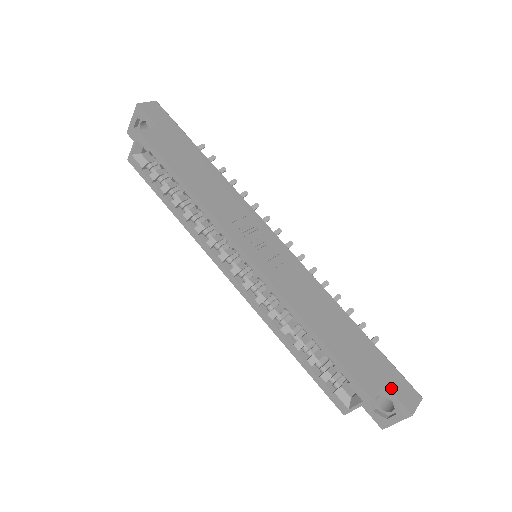
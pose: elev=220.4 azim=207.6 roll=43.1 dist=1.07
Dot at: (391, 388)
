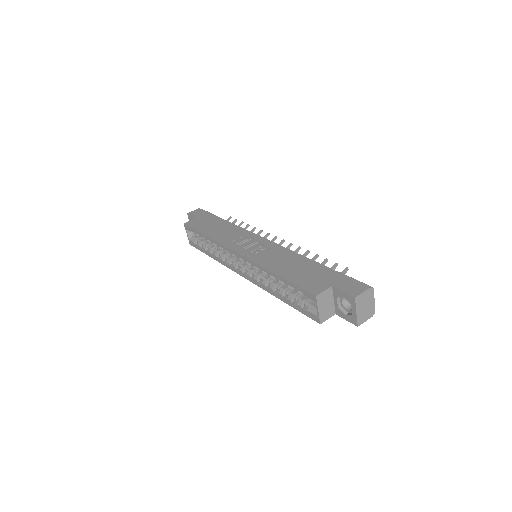
Dot at: (338, 287)
